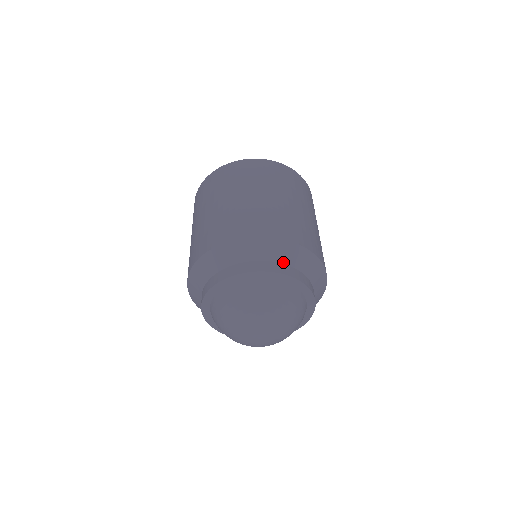
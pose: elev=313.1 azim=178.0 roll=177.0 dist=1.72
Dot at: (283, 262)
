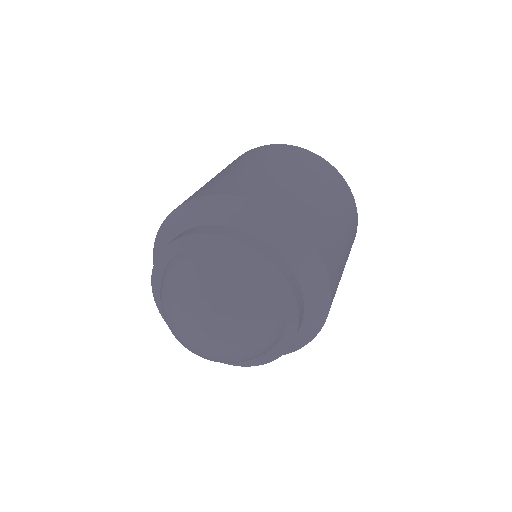
Dot at: (218, 223)
